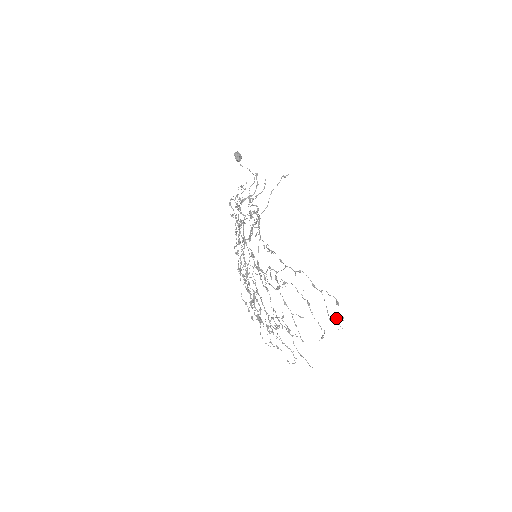
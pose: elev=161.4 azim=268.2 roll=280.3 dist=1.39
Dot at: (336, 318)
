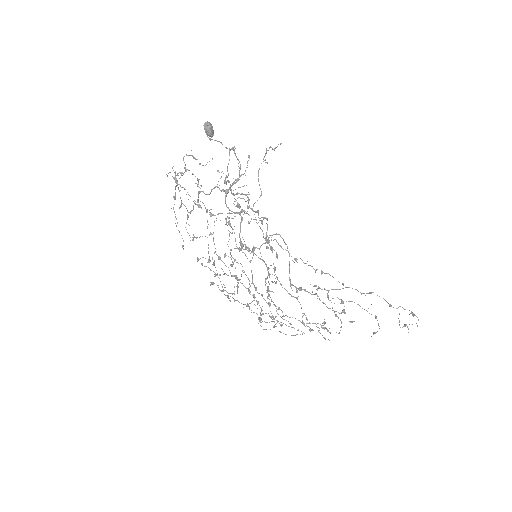
Dot at: occluded
